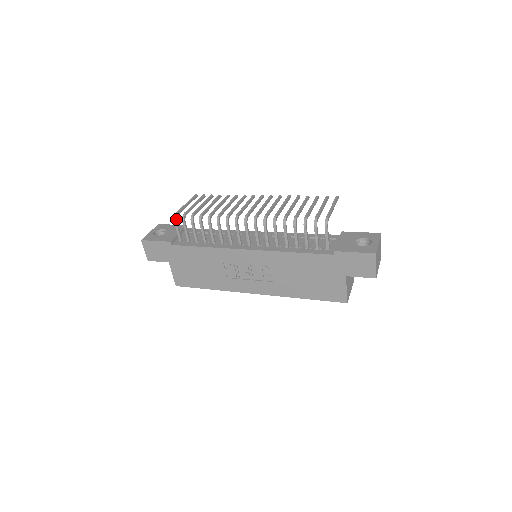
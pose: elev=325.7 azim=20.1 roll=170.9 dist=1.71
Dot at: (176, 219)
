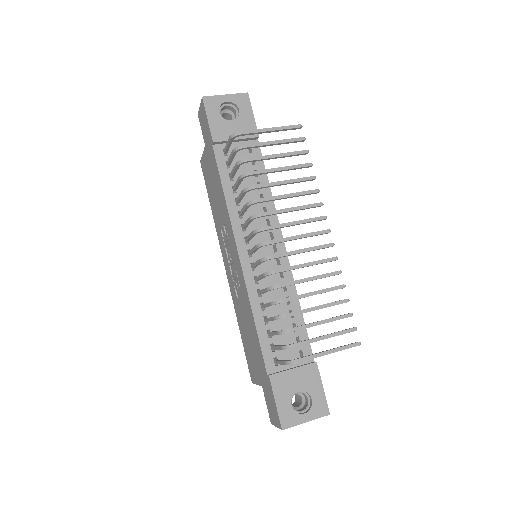
Dot at: (233, 138)
